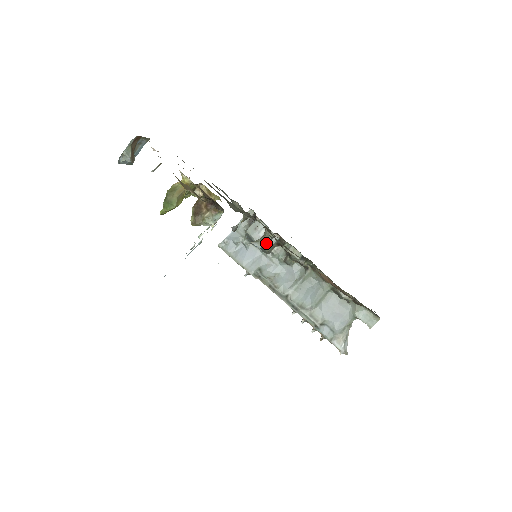
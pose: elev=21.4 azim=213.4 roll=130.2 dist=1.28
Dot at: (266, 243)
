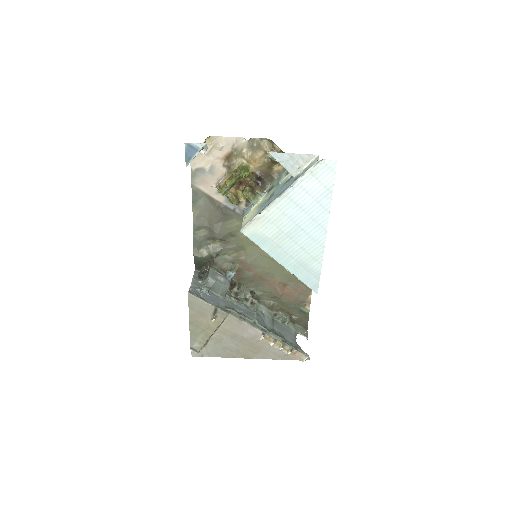
Dot at: occluded
